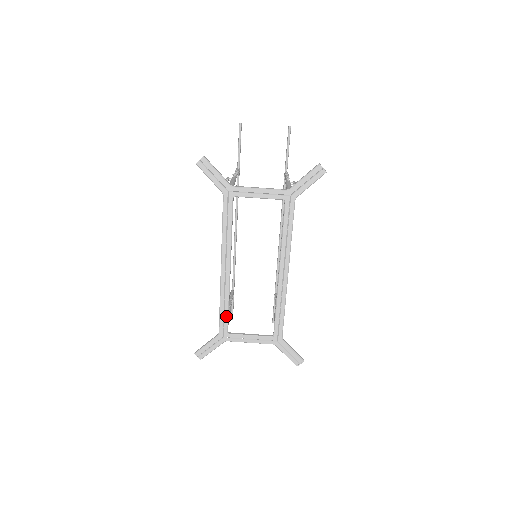
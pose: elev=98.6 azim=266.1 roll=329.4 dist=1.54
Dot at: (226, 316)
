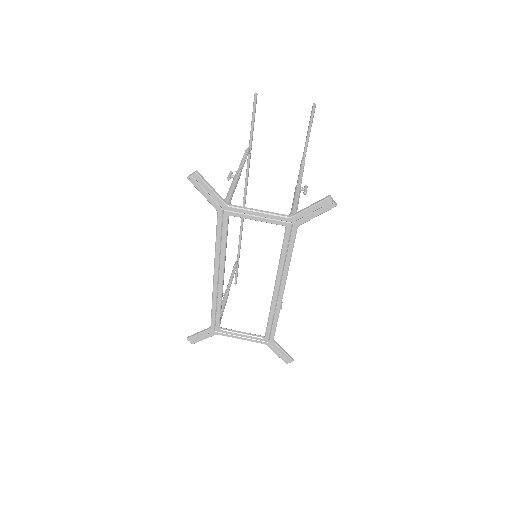
Dot at: (218, 316)
